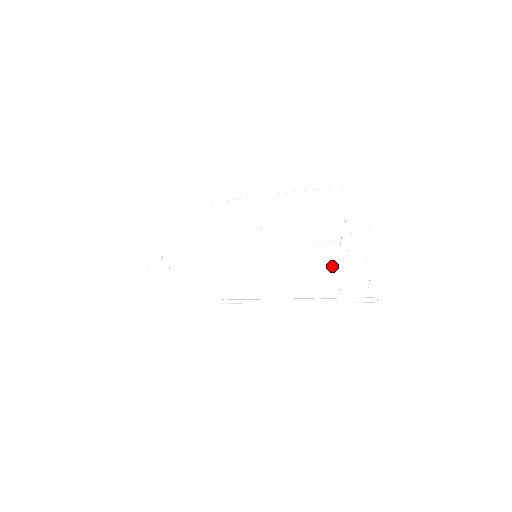
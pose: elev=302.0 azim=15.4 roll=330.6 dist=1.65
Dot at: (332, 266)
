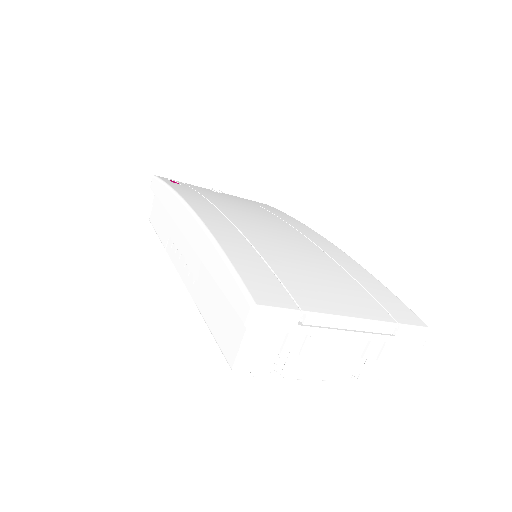
Dot at: occluded
